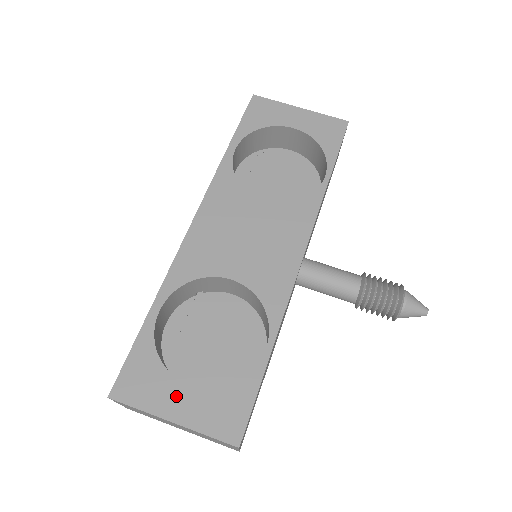
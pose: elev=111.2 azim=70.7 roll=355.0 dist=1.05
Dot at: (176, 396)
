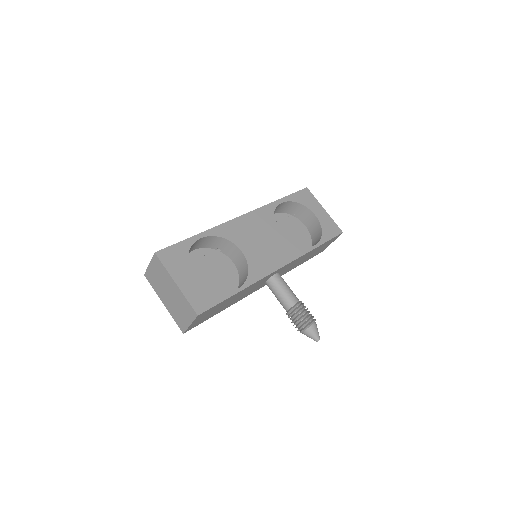
Dot at: (185, 275)
